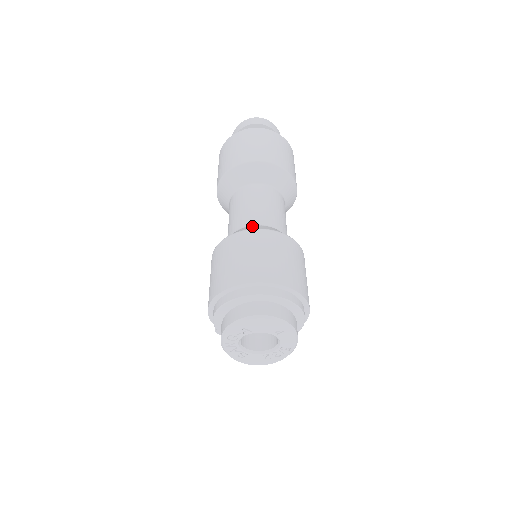
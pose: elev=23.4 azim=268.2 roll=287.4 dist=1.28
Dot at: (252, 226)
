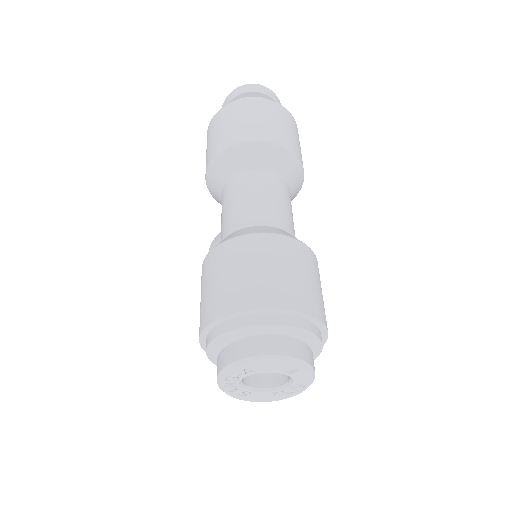
Dot at: (251, 228)
